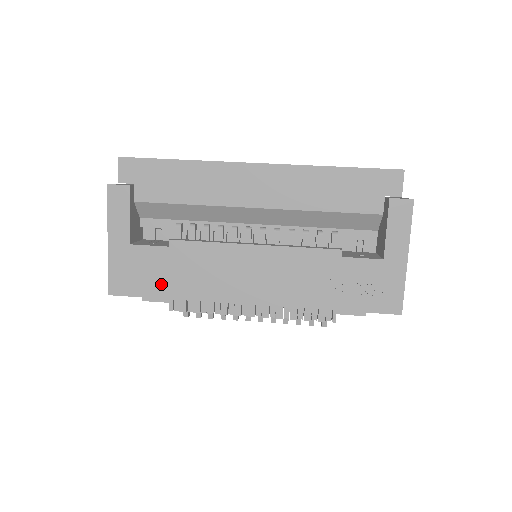
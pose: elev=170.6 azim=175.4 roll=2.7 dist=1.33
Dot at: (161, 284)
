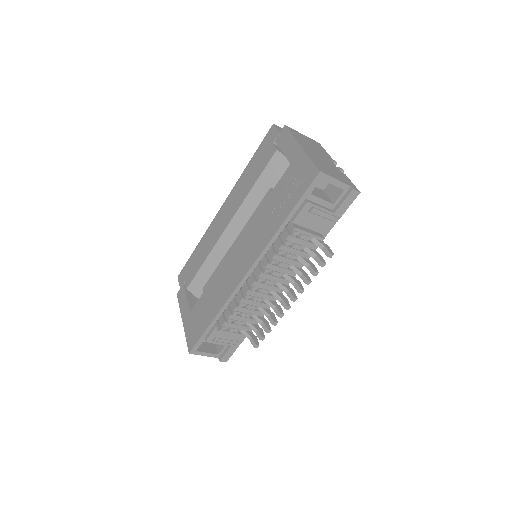
Dot at: (206, 317)
